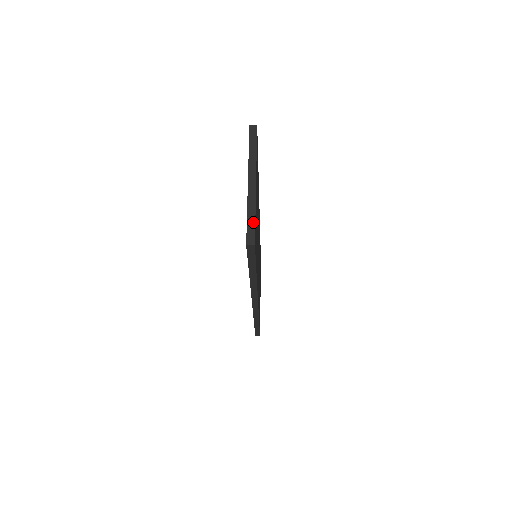
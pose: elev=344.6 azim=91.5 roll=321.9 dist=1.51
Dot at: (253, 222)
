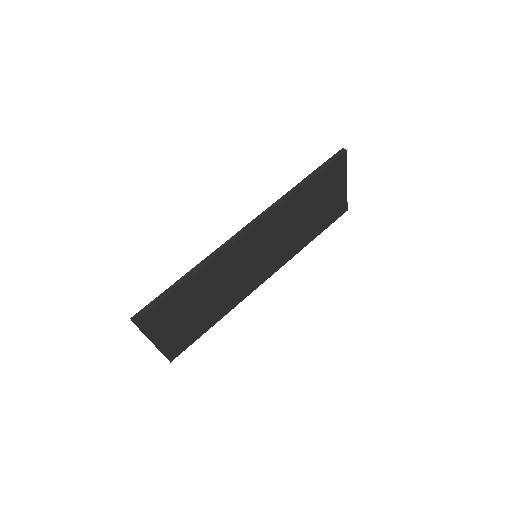
Dot at: occluded
